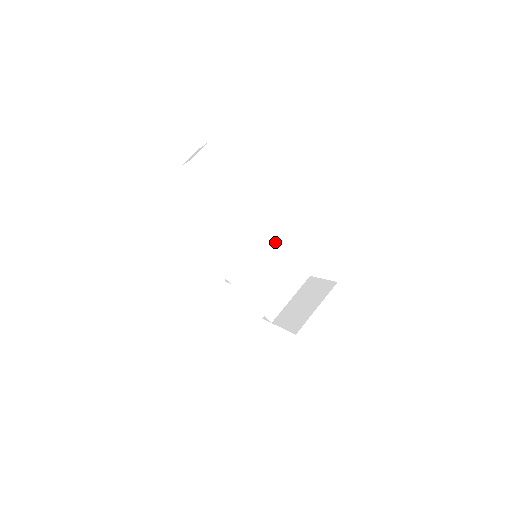
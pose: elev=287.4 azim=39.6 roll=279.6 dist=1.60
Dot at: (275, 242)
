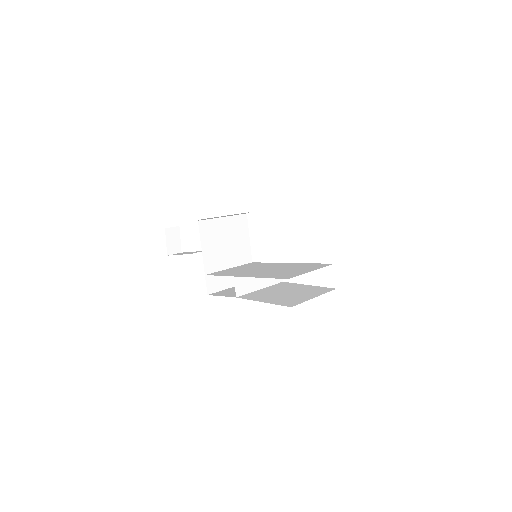
Dot at: occluded
